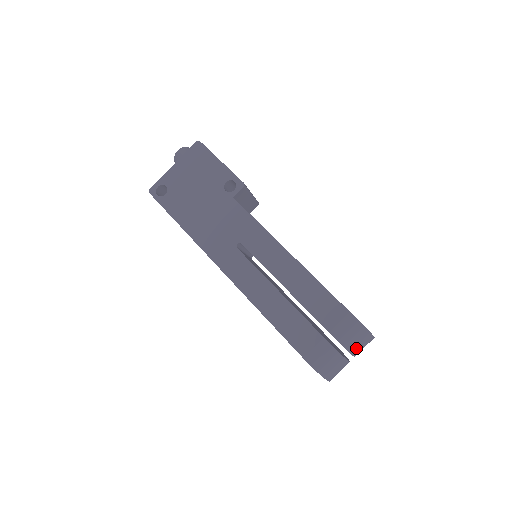
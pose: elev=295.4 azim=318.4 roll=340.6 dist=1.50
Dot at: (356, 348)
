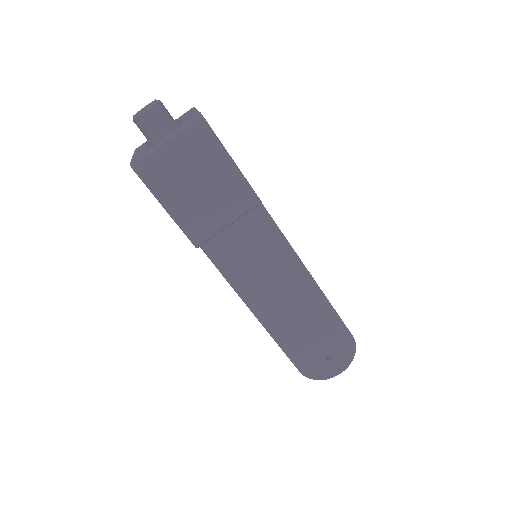
Dot at: occluded
